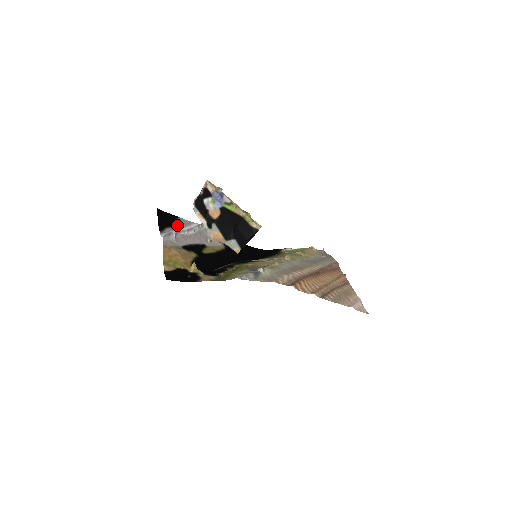
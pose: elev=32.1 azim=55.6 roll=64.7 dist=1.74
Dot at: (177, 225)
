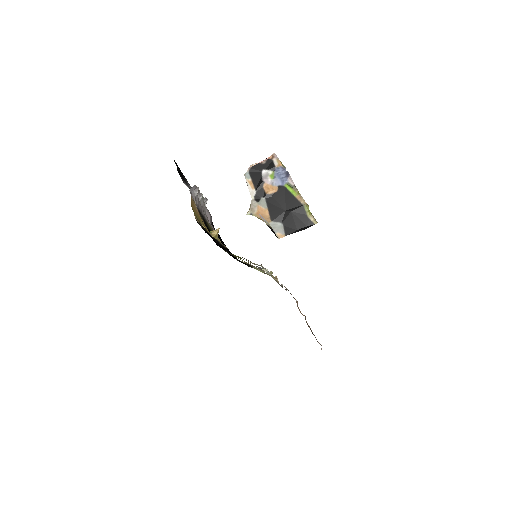
Dot at: occluded
